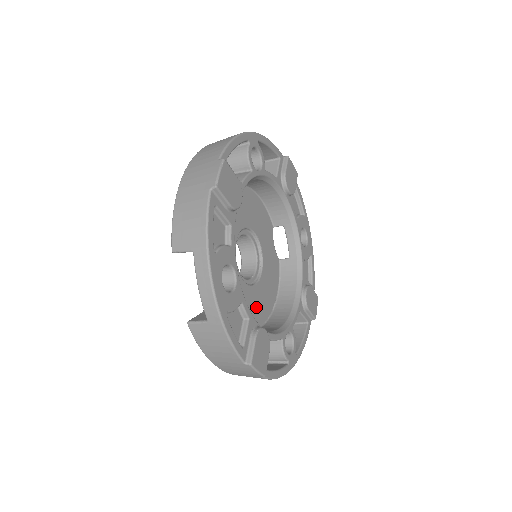
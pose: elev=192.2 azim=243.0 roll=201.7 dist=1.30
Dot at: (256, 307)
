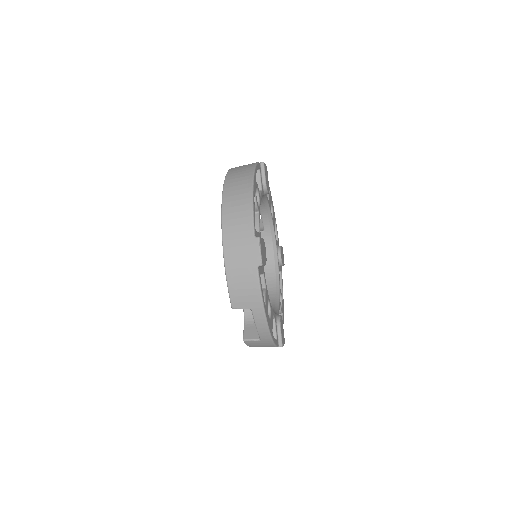
Dot at: occluded
